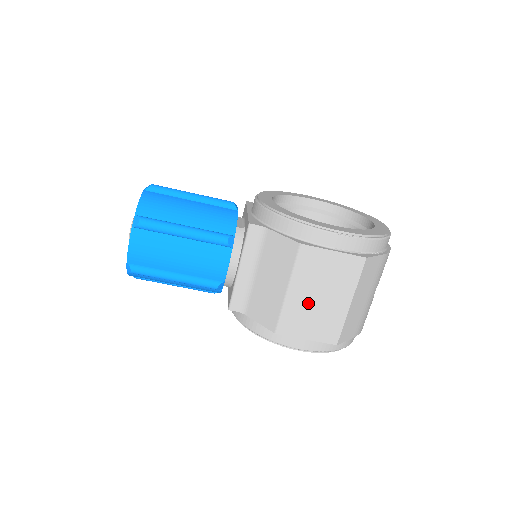
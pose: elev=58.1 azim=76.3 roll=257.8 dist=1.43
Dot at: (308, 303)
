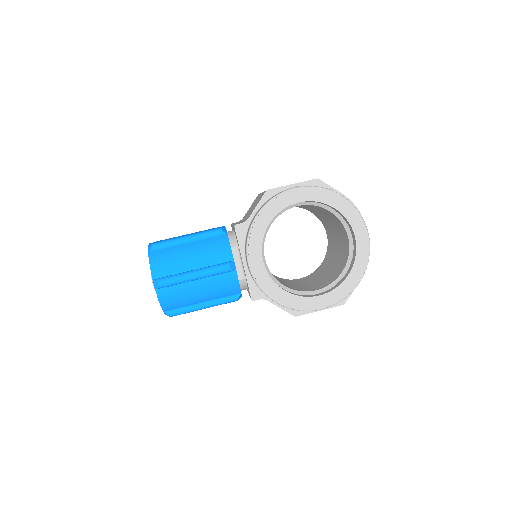
Dot at: occluded
